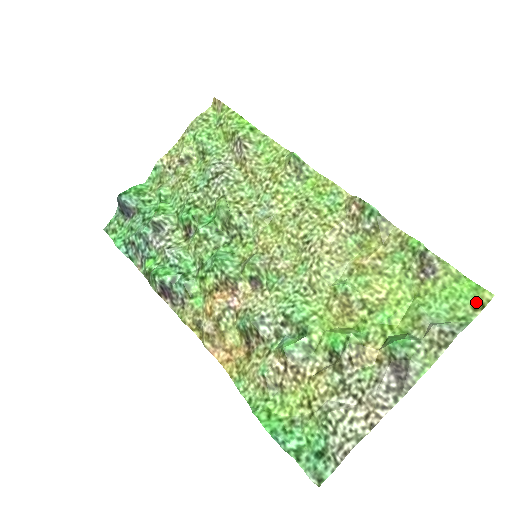
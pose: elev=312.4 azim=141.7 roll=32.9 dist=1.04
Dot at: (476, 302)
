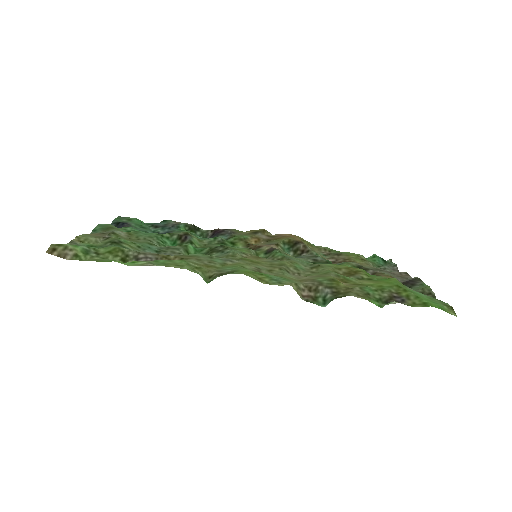
Dot at: (446, 307)
